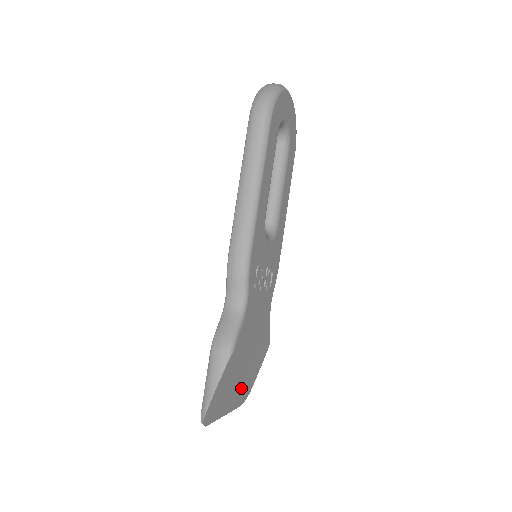
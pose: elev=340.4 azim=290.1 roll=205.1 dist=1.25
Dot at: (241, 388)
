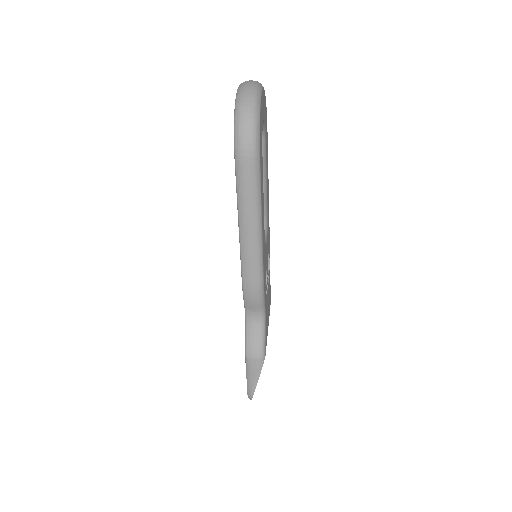
Dot at: occluded
